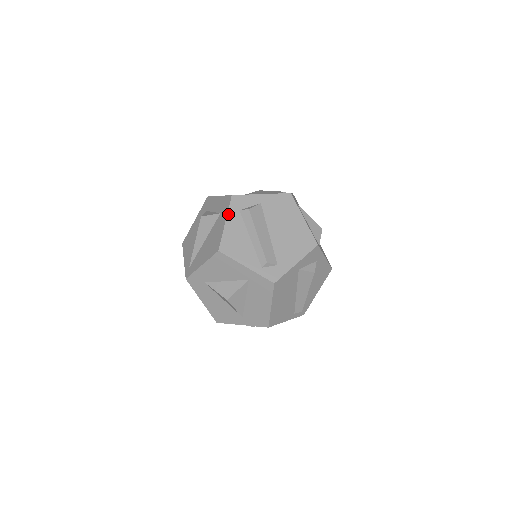
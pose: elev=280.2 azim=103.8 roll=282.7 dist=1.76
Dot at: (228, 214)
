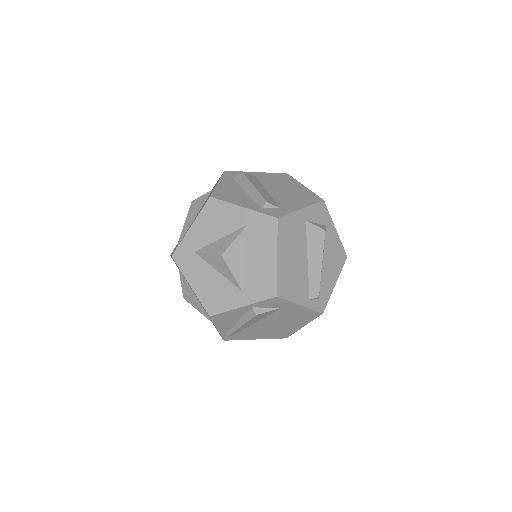
Dot at: (221, 179)
